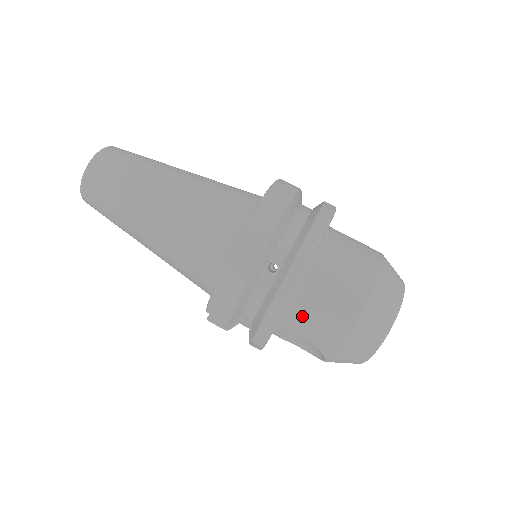
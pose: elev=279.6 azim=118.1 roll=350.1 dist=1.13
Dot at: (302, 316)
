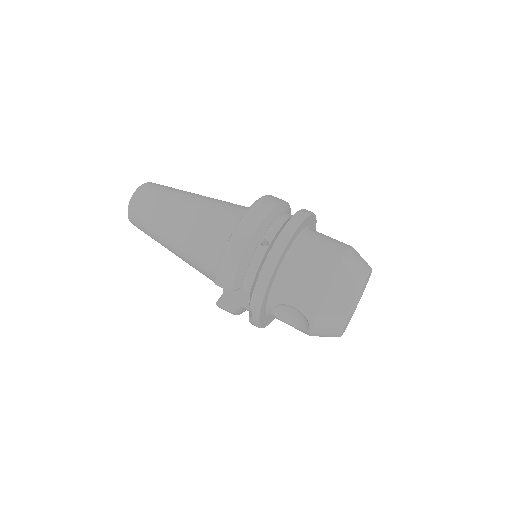
Dot at: (288, 282)
